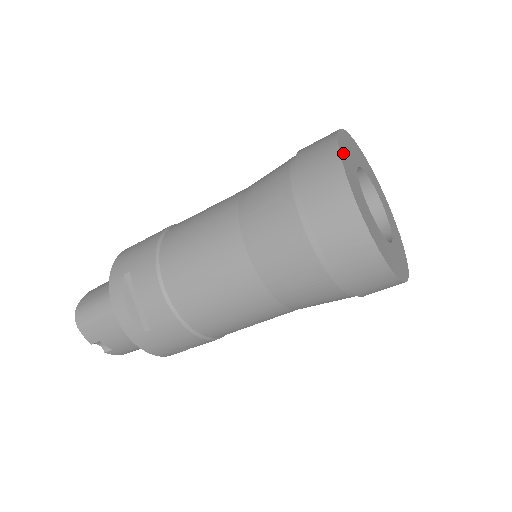
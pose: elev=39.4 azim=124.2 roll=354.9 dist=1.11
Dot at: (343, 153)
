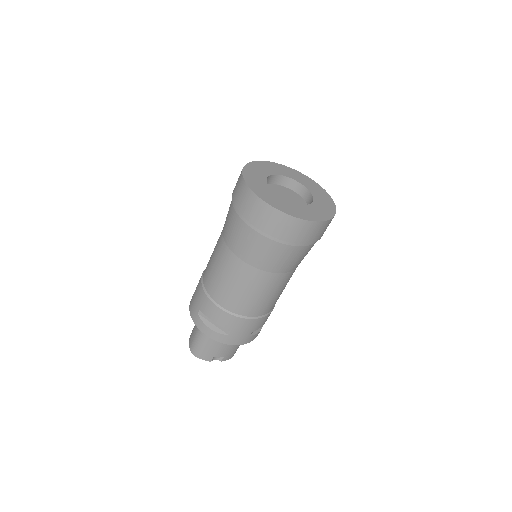
Dot at: (250, 182)
